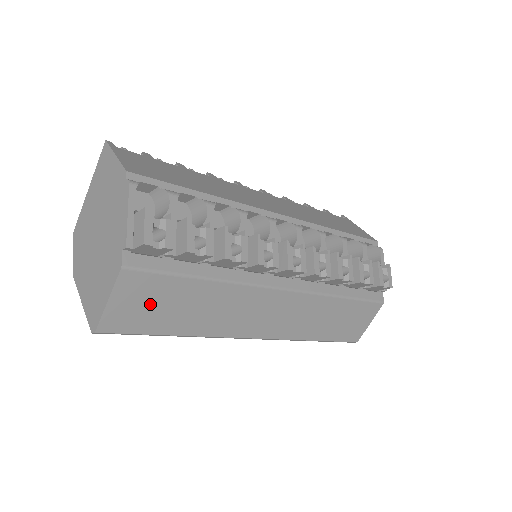
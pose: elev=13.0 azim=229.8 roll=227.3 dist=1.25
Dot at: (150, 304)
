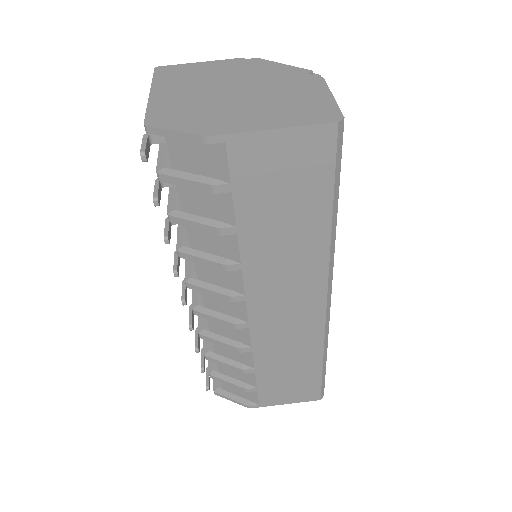
Dot at: occluded
